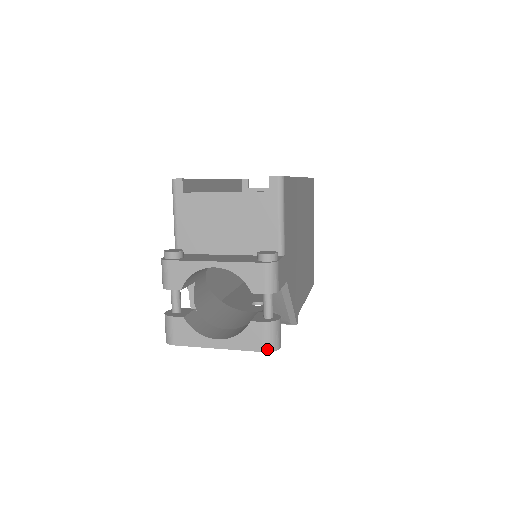
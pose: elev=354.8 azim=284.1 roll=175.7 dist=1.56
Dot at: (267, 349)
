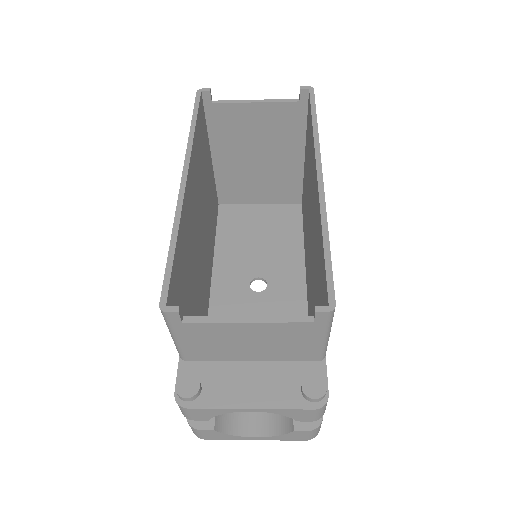
Dot at: (310, 439)
